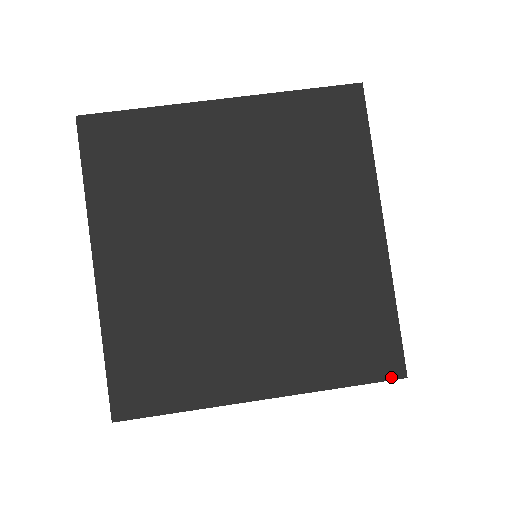
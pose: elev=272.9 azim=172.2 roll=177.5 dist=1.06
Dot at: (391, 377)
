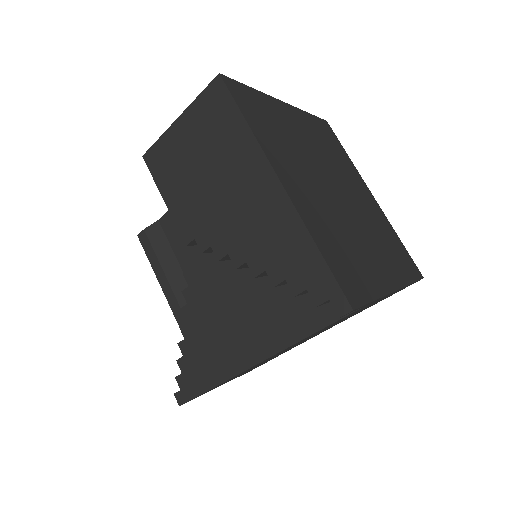
Dot at: (420, 277)
